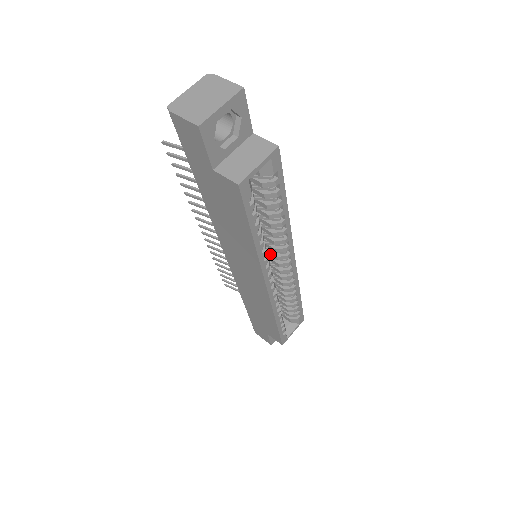
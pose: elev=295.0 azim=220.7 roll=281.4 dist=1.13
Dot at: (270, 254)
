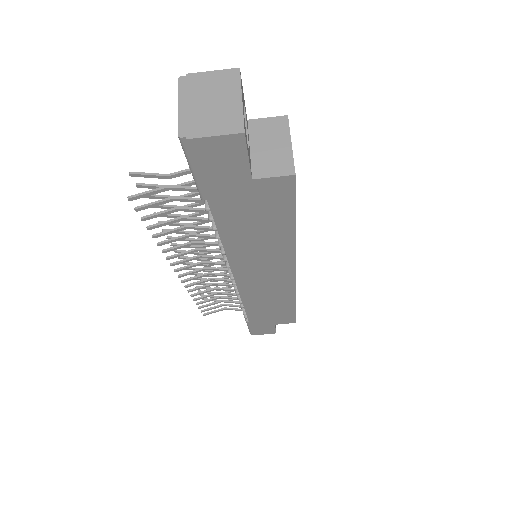
Dot at: occluded
